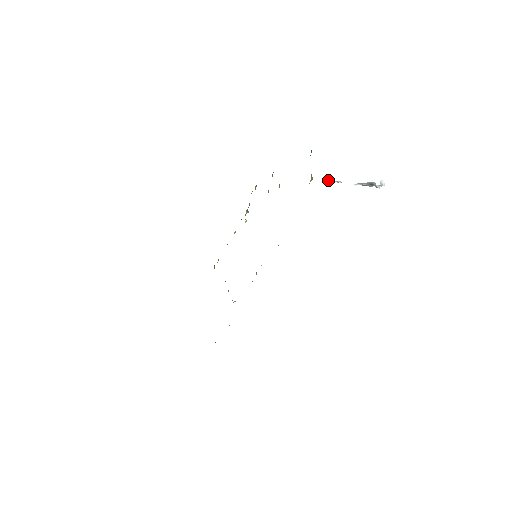
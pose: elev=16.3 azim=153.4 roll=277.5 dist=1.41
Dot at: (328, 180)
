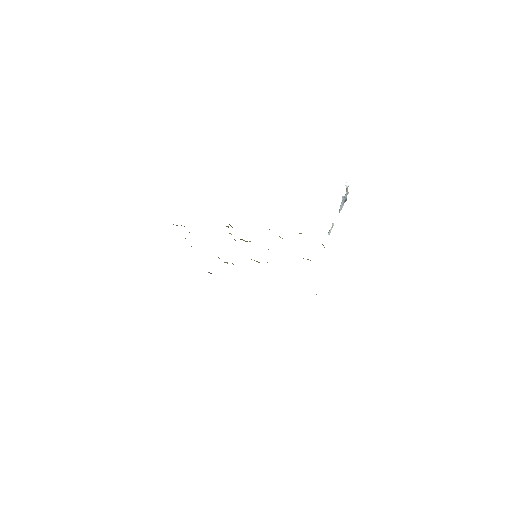
Dot at: (329, 234)
